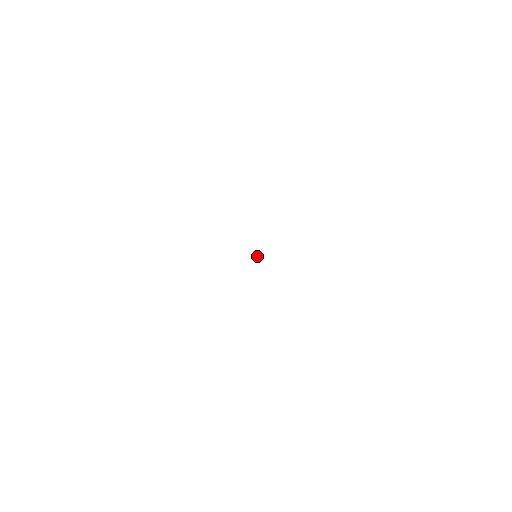
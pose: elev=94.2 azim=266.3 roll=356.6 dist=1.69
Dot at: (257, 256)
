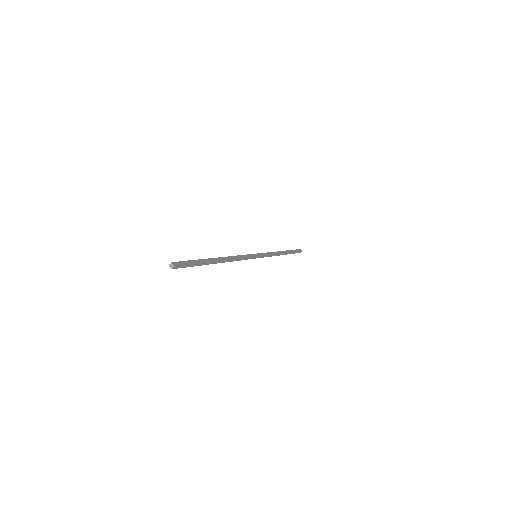
Dot at: (281, 252)
